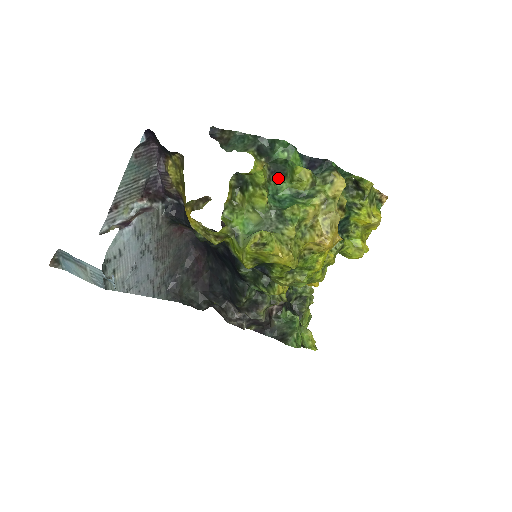
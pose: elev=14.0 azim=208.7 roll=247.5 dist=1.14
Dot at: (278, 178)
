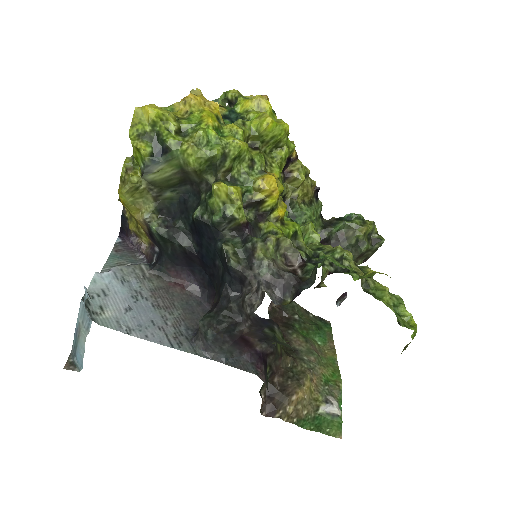
Dot at: occluded
